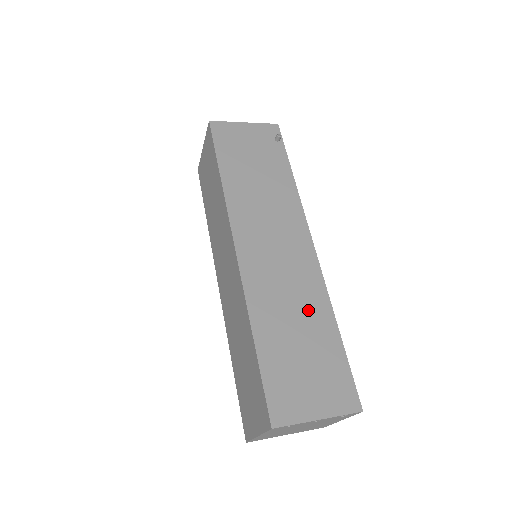
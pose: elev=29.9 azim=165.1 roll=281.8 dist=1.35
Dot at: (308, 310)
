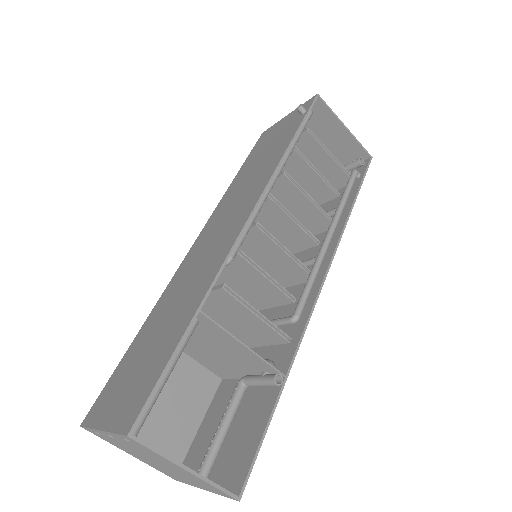
Dot at: (187, 300)
